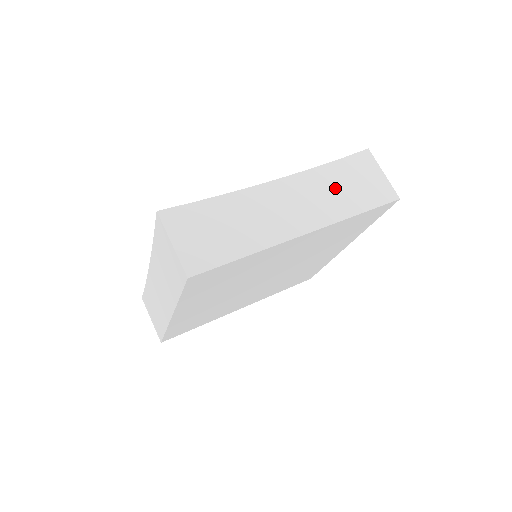
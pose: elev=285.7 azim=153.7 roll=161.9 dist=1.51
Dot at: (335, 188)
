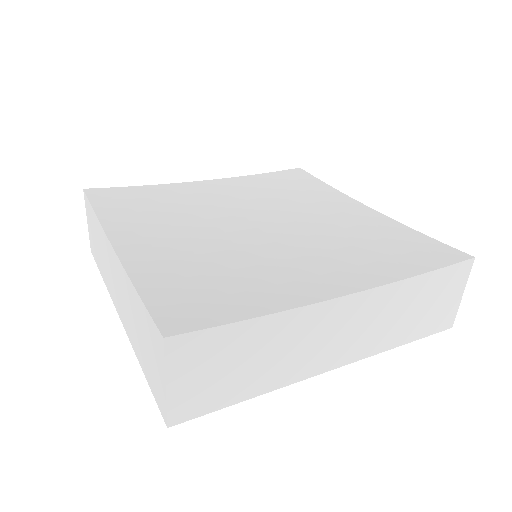
Dot at: (402, 311)
